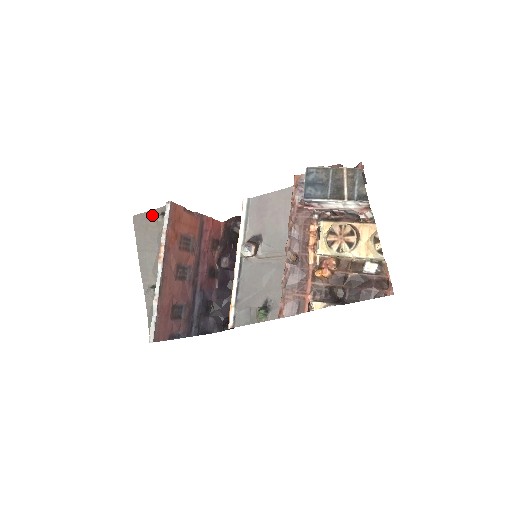
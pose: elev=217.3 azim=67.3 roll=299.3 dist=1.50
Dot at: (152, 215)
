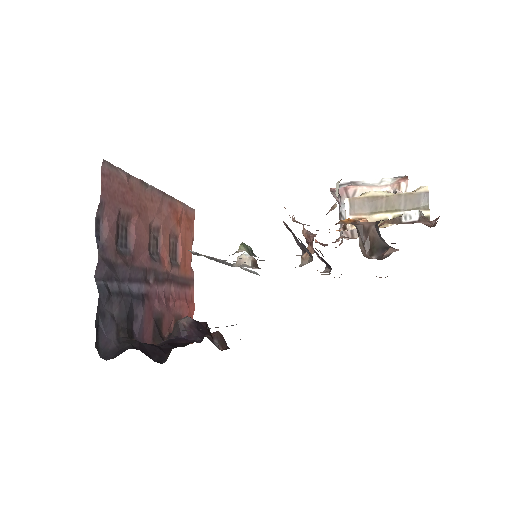
Dot at: occluded
